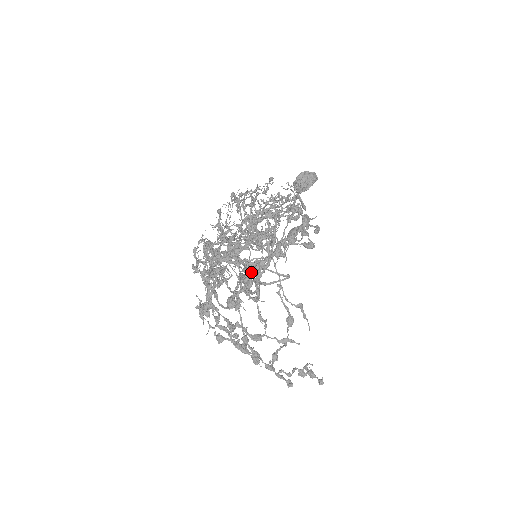
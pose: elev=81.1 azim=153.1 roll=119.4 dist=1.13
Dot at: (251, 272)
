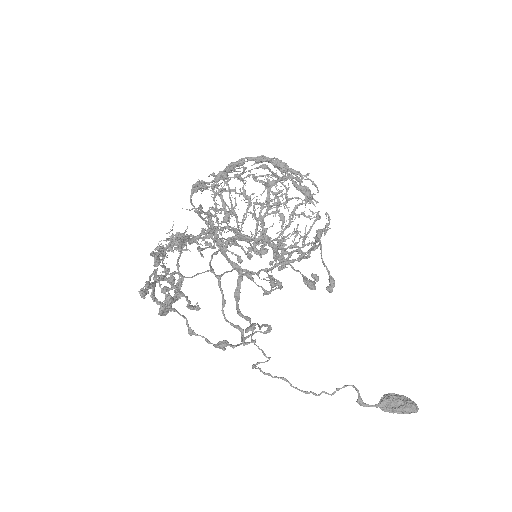
Dot at: occluded
